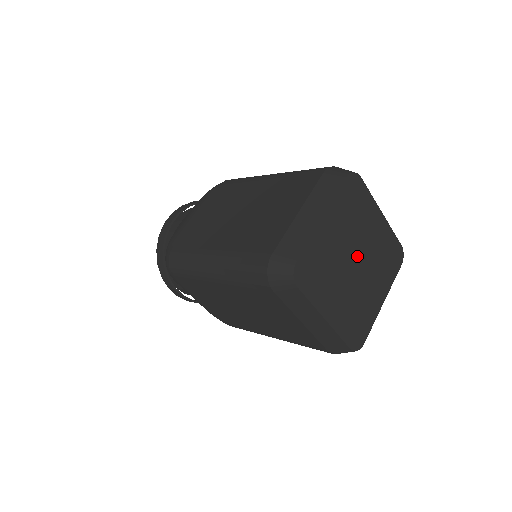
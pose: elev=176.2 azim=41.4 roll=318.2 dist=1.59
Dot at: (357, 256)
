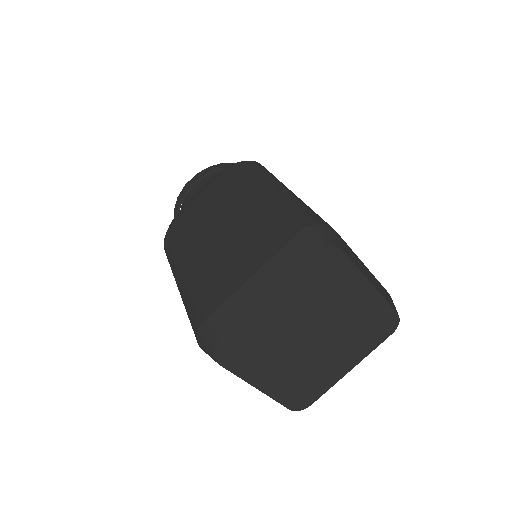
Dot at: (317, 331)
